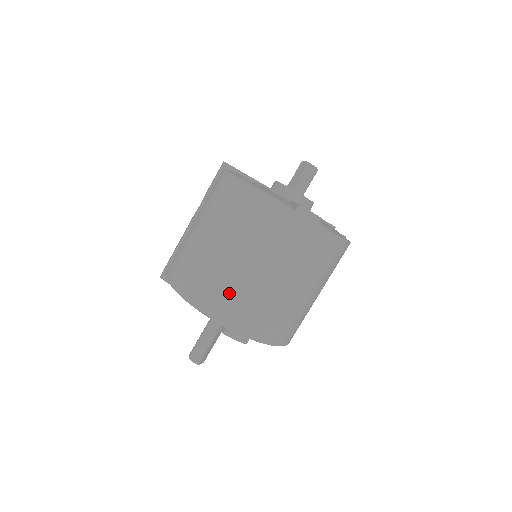
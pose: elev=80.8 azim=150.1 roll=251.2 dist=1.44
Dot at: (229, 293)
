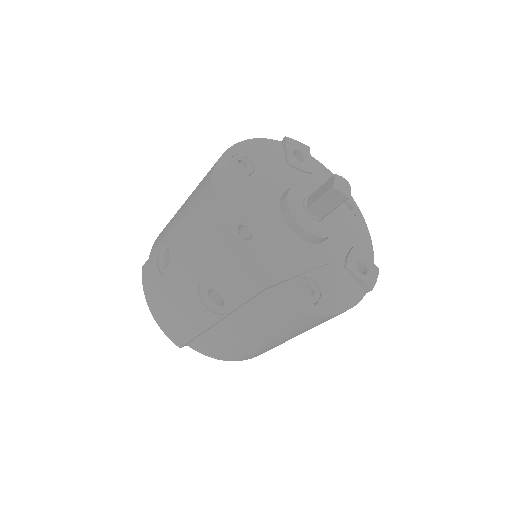
Dot at: occluded
